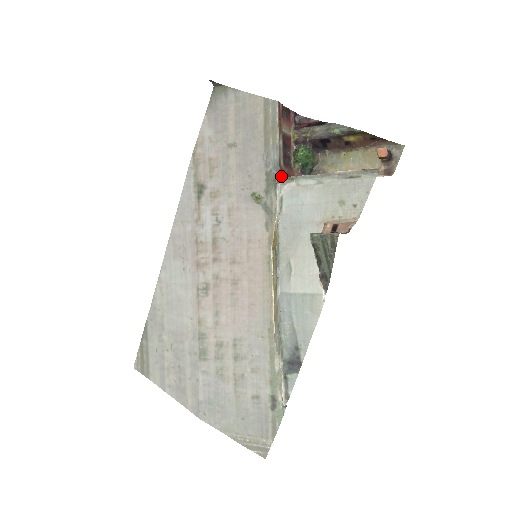
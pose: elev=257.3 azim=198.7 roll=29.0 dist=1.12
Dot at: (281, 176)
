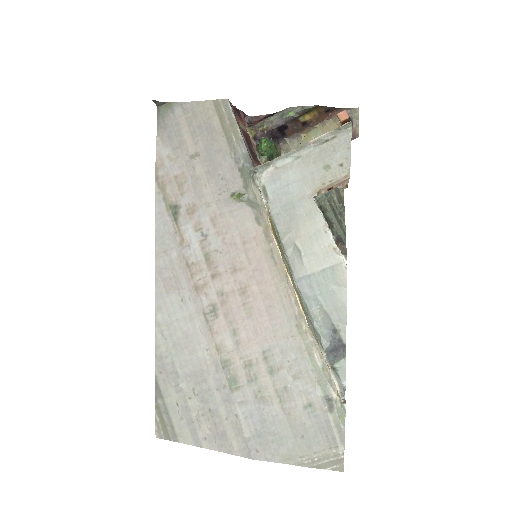
Dot at: (256, 166)
